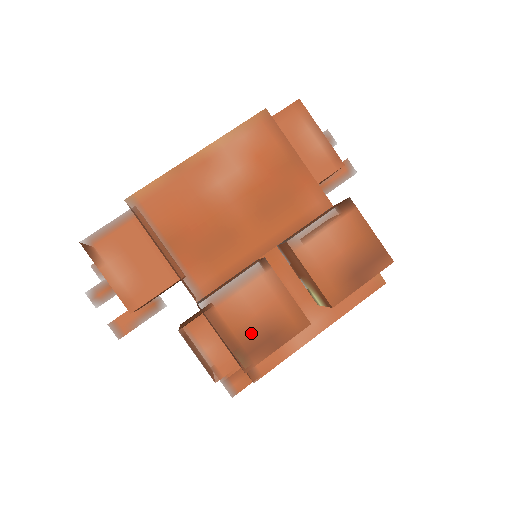
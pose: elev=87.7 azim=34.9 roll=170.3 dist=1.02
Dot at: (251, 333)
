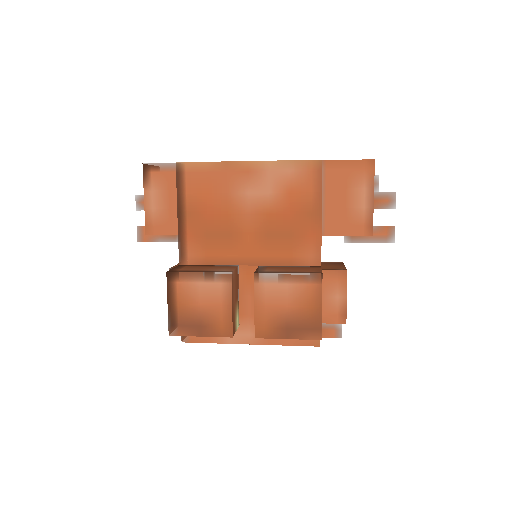
Dot at: (189, 314)
